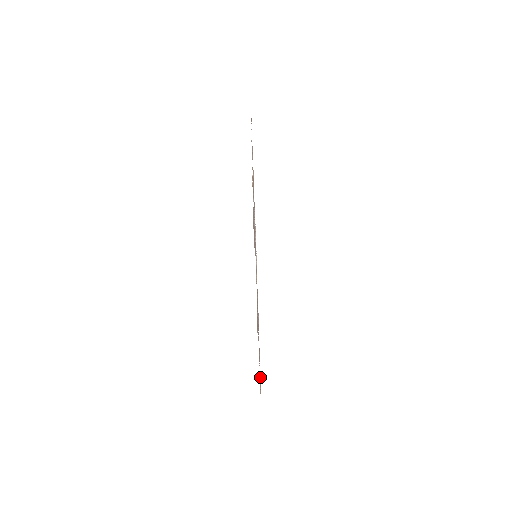
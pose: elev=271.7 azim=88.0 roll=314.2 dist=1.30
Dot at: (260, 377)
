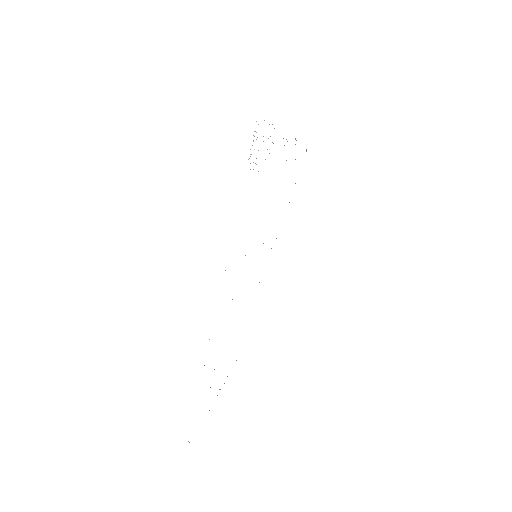
Dot at: occluded
